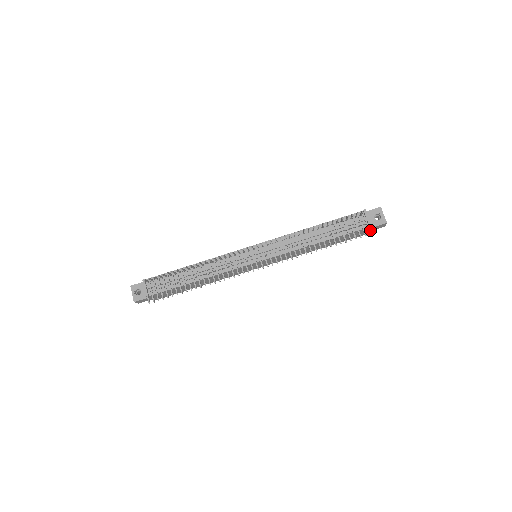
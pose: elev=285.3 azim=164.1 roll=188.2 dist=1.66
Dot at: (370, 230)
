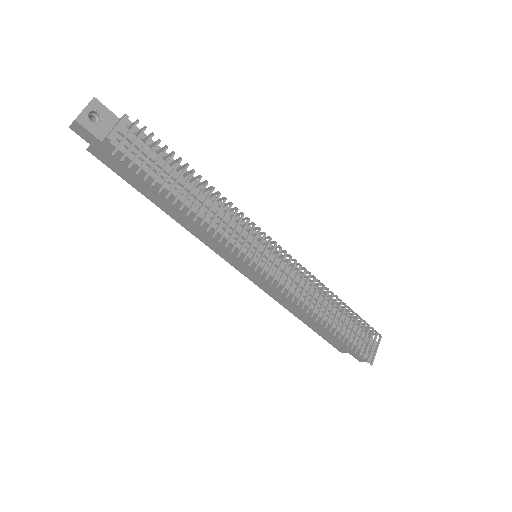
Dot at: (350, 352)
